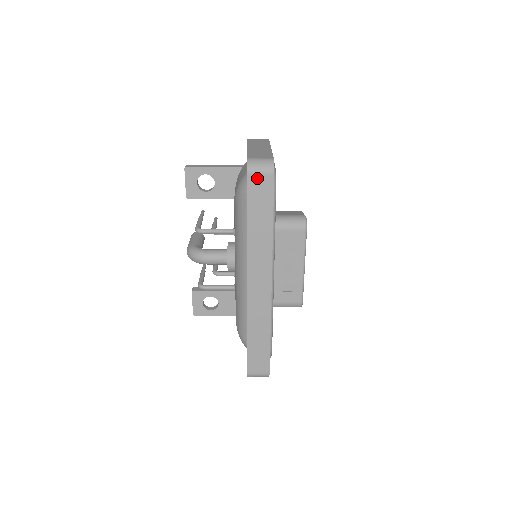
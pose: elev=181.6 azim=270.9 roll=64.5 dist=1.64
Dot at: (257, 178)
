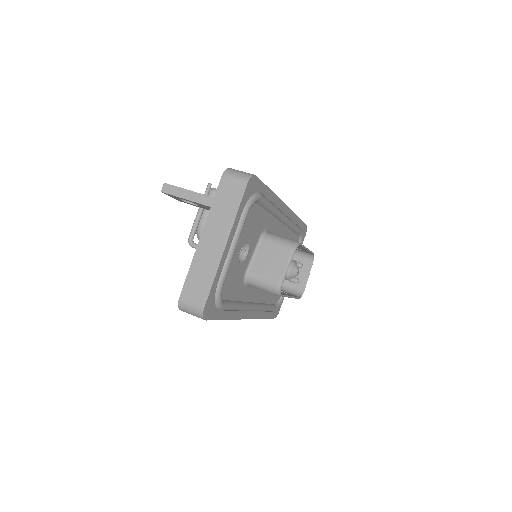
Dot at: occluded
